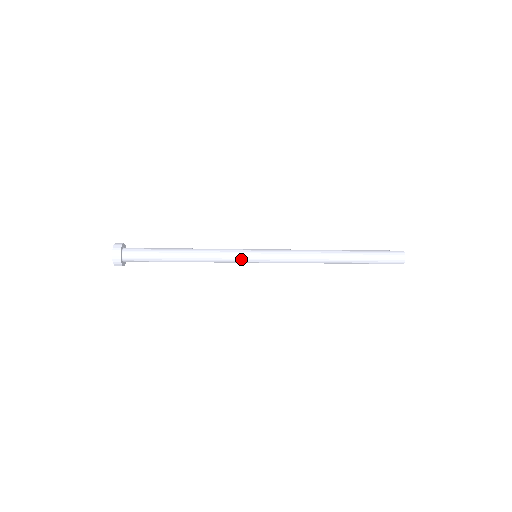
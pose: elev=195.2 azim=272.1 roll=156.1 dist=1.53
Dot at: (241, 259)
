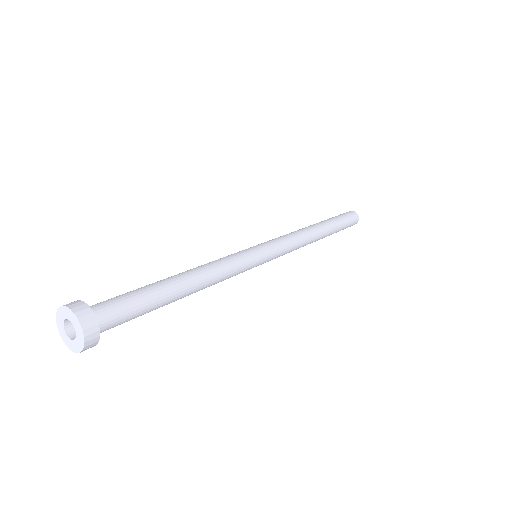
Dot at: occluded
